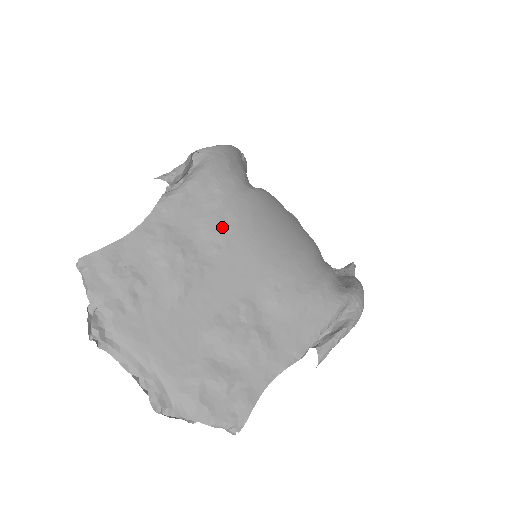
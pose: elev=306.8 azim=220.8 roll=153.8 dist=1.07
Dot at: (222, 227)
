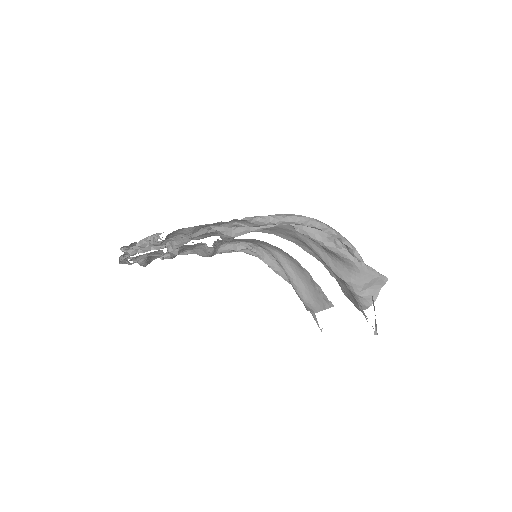
Dot at: occluded
